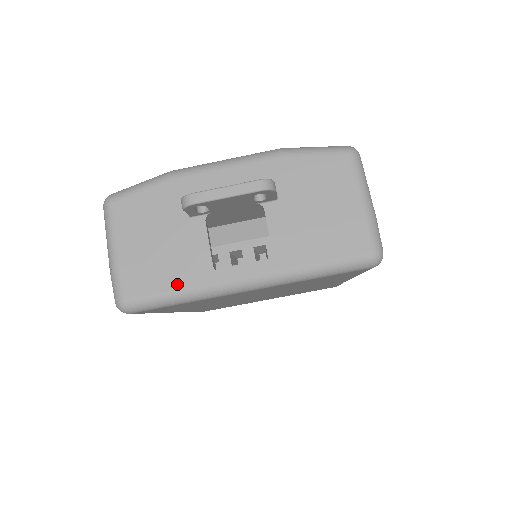
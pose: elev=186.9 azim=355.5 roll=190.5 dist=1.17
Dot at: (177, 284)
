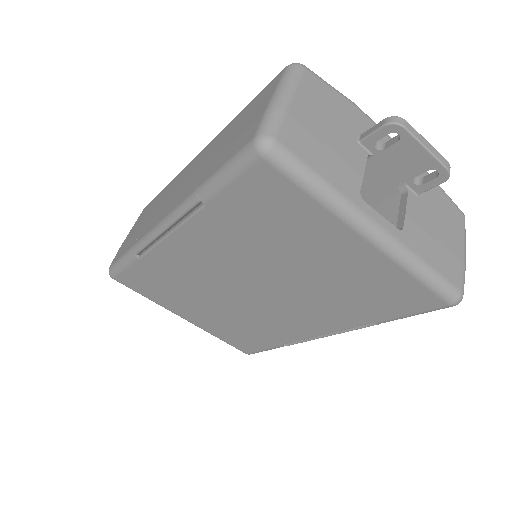
Dot at: (327, 174)
